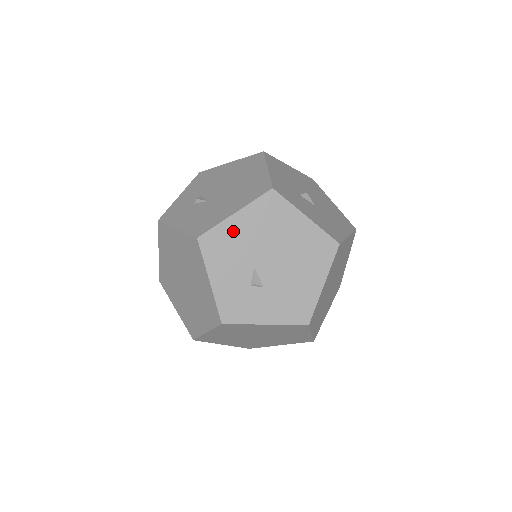
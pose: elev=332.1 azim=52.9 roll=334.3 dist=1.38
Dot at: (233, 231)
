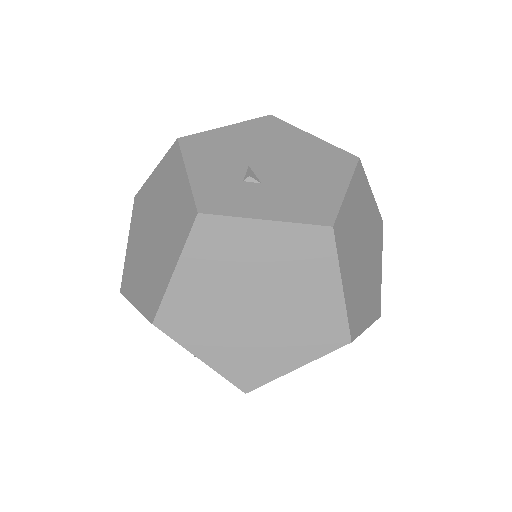
Dot at: (223, 137)
